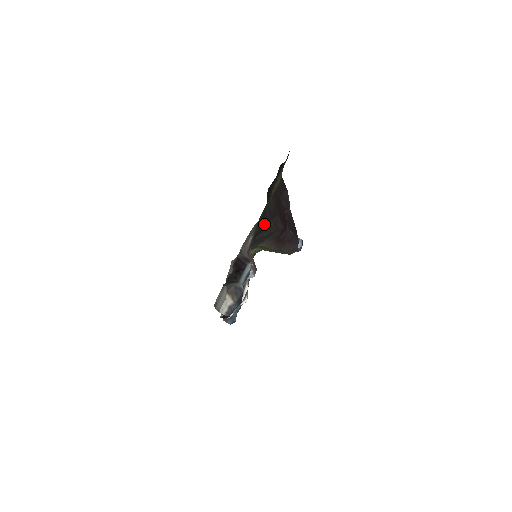
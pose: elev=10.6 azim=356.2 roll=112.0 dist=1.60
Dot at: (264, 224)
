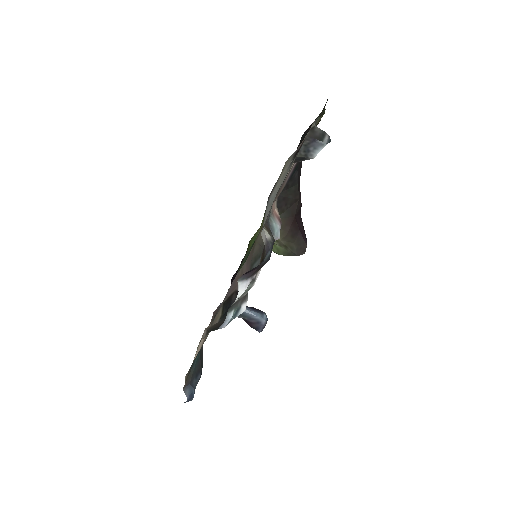
Dot at: (298, 169)
